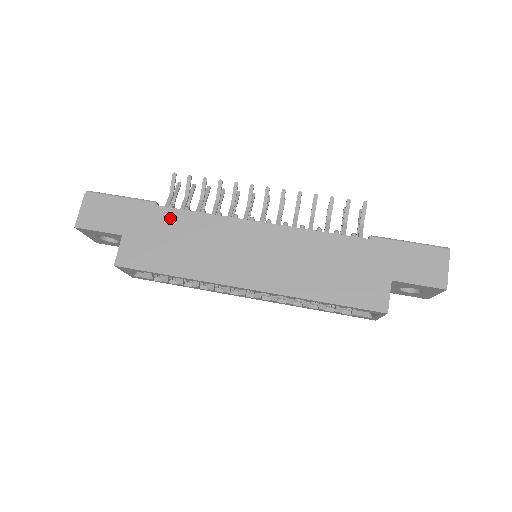
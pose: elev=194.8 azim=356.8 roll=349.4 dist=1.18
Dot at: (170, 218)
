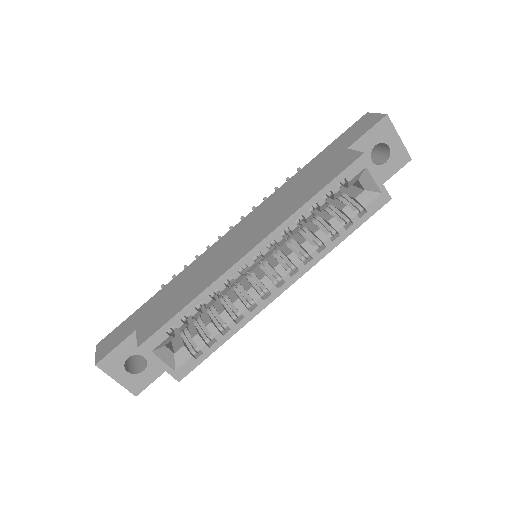
Dot at: (167, 289)
